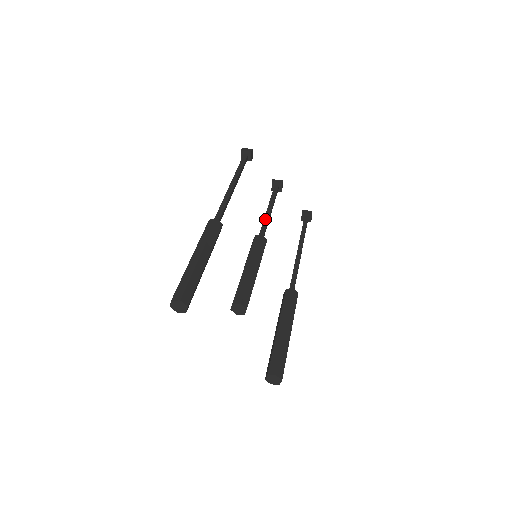
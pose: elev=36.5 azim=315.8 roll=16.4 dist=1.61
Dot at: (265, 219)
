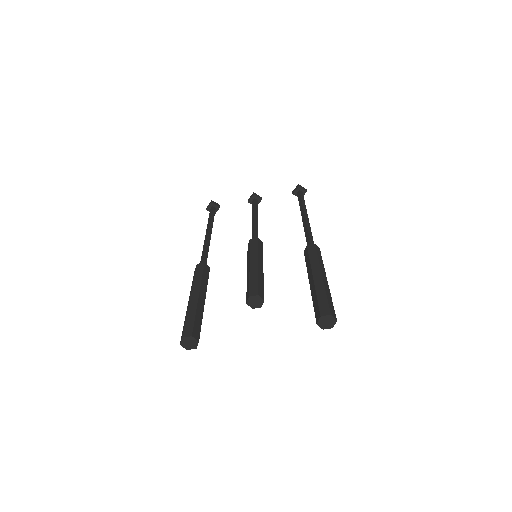
Dot at: (252, 228)
